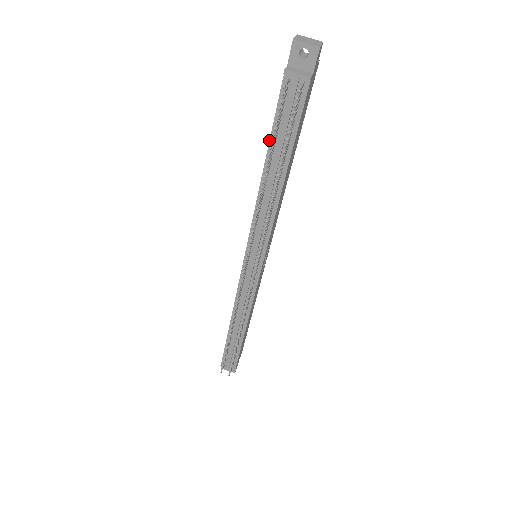
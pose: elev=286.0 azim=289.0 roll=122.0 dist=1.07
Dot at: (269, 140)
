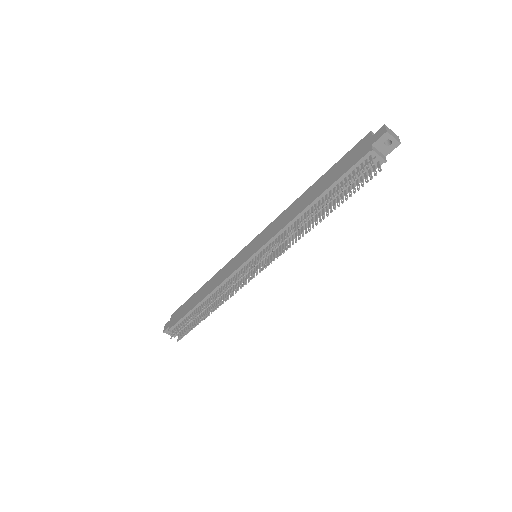
Dot at: (329, 187)
